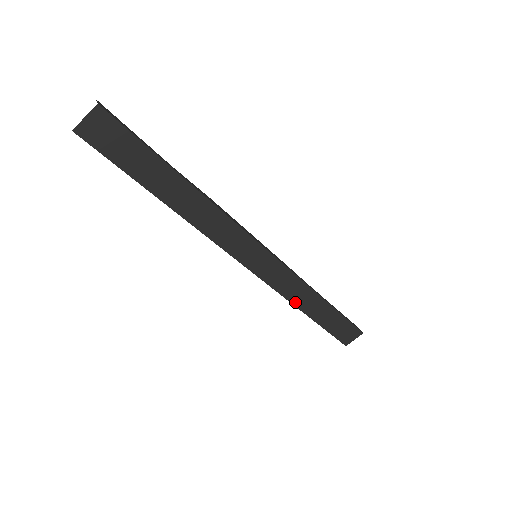
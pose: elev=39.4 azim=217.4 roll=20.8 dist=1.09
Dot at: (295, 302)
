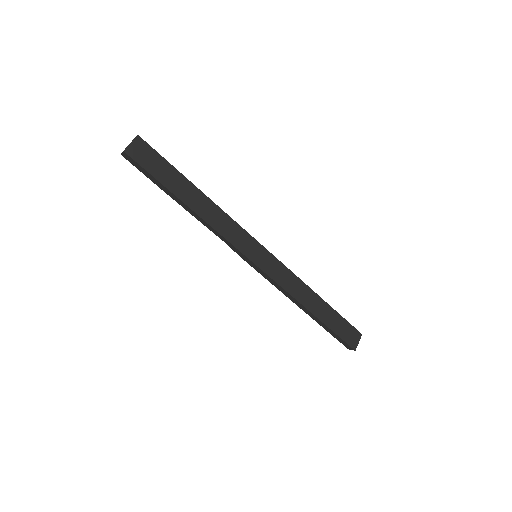
Dot at: (298, 298)
